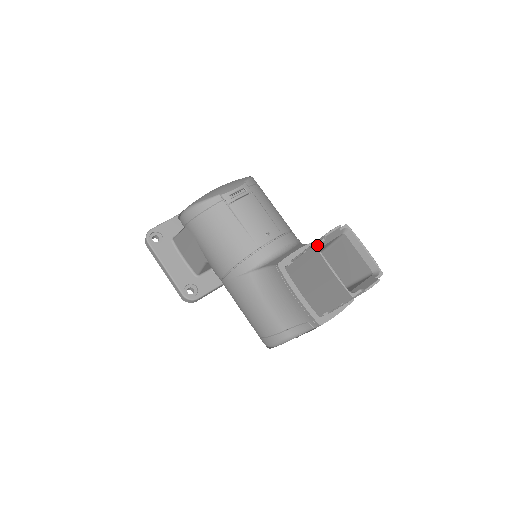
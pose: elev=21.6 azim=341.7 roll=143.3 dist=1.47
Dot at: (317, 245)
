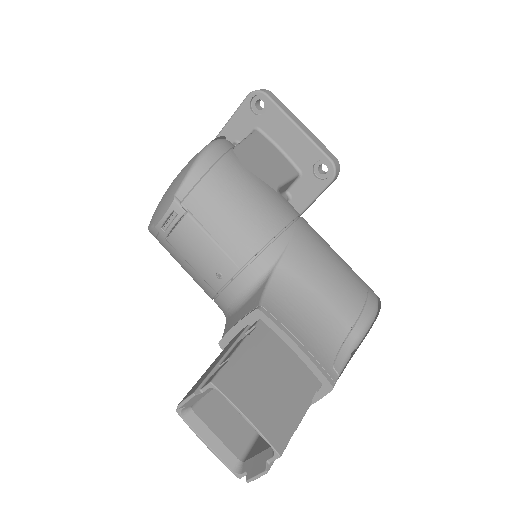
Dot at: (178, 412)
